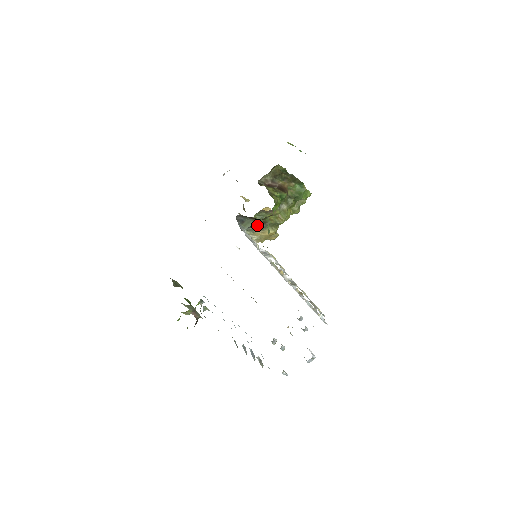
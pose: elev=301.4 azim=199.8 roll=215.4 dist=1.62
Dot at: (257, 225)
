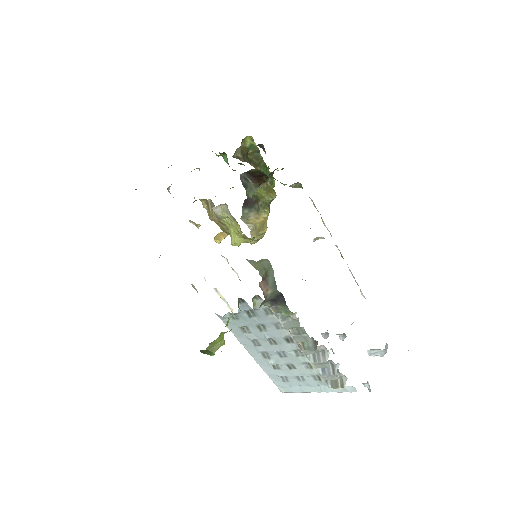
Dot at: (251, 205)
